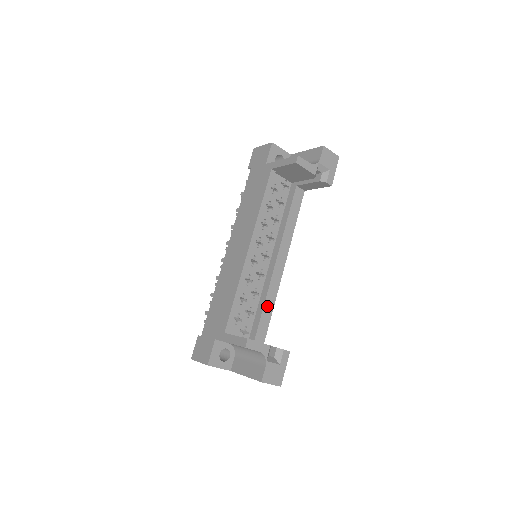
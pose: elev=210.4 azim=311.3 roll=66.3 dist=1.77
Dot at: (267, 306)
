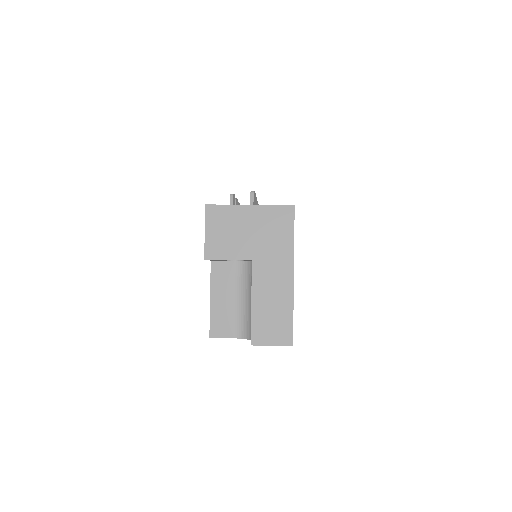
Dot at: occluded
